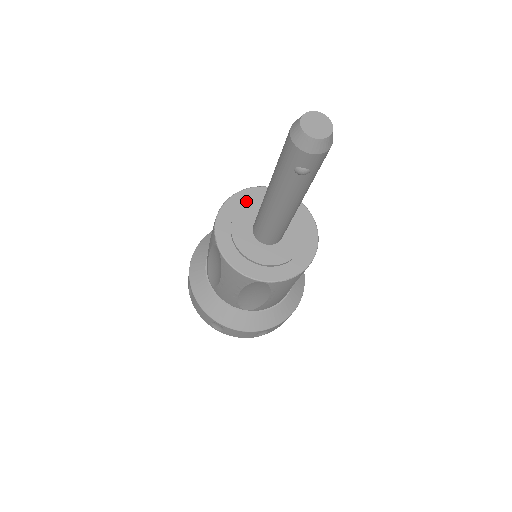
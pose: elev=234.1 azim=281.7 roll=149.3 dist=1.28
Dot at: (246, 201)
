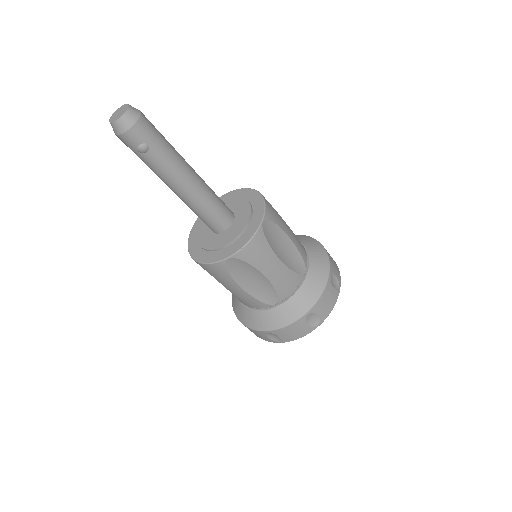
Dot at: occluded
